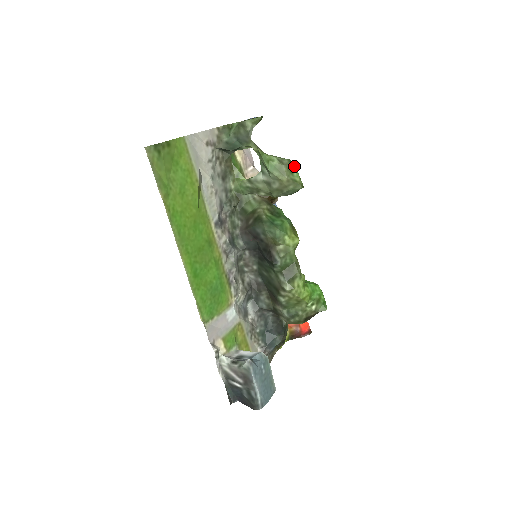
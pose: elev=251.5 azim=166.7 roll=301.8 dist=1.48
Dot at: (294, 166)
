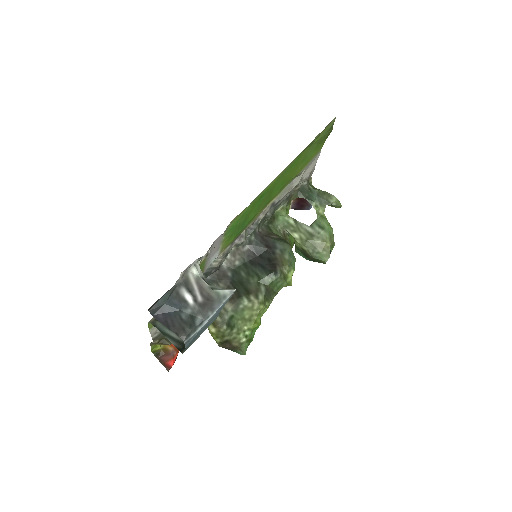
Dot at: occluded
